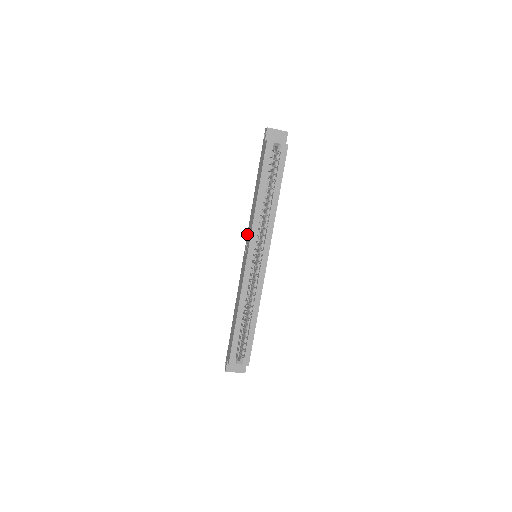
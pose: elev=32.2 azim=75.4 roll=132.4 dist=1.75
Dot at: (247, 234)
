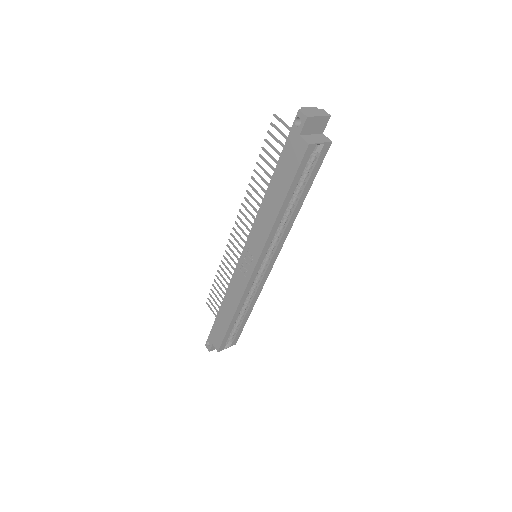
Dot at: (249, 237)
